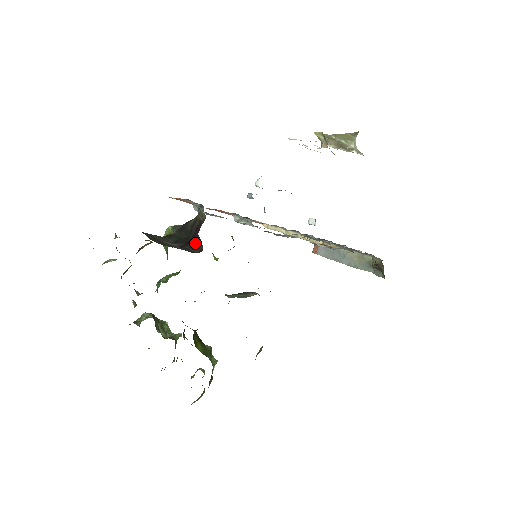
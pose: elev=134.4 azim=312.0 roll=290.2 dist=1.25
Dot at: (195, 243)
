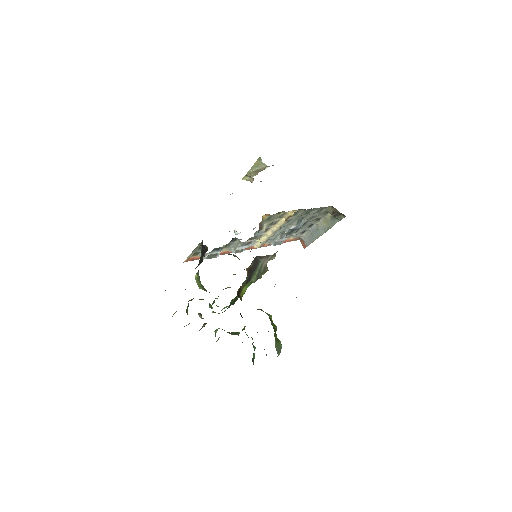
Dot at: (204, 252)
